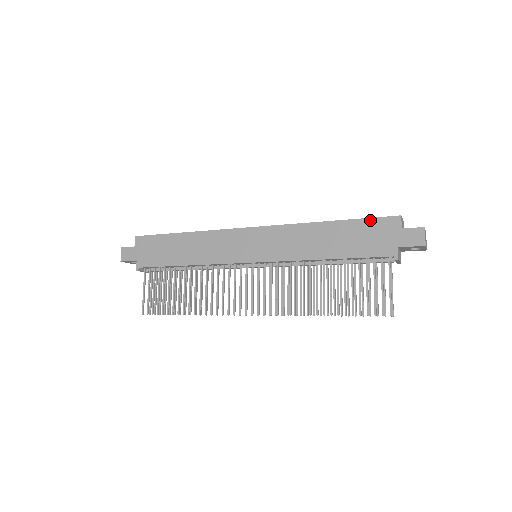
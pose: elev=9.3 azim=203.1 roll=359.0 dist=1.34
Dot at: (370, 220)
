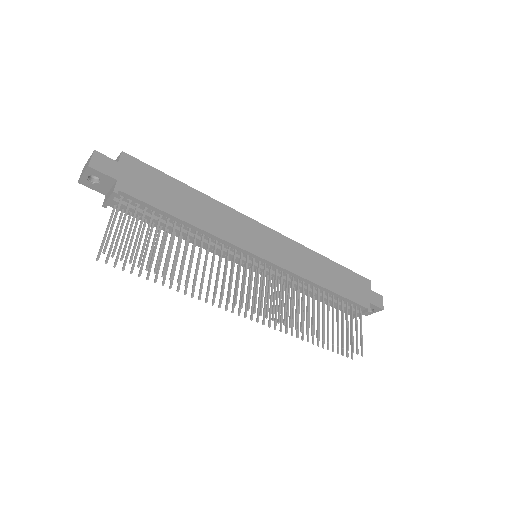
Dot at: (353, 273)
